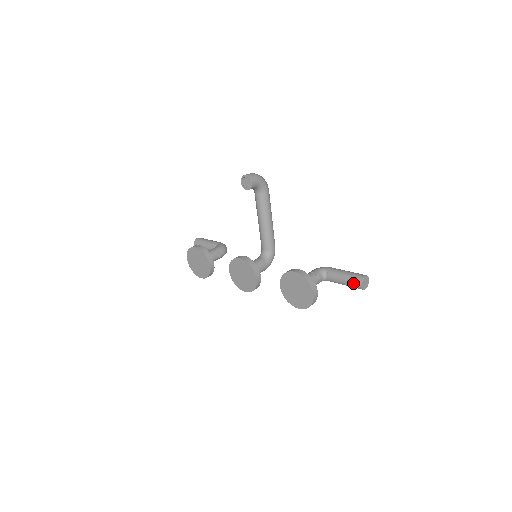
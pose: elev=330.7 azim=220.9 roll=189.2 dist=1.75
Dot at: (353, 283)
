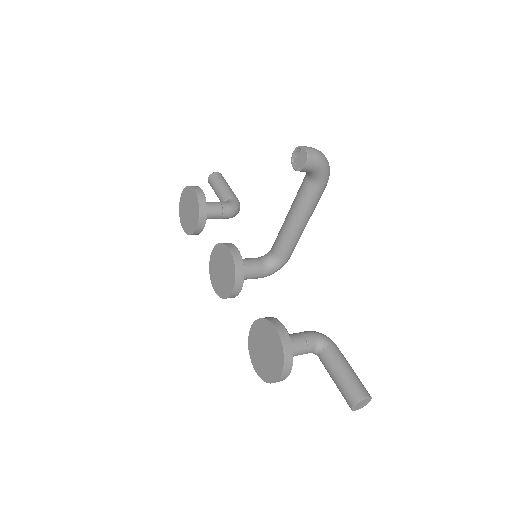
Dot at: (345, 393)
